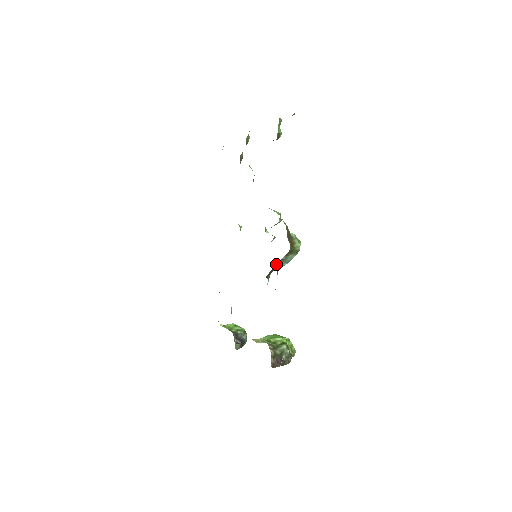
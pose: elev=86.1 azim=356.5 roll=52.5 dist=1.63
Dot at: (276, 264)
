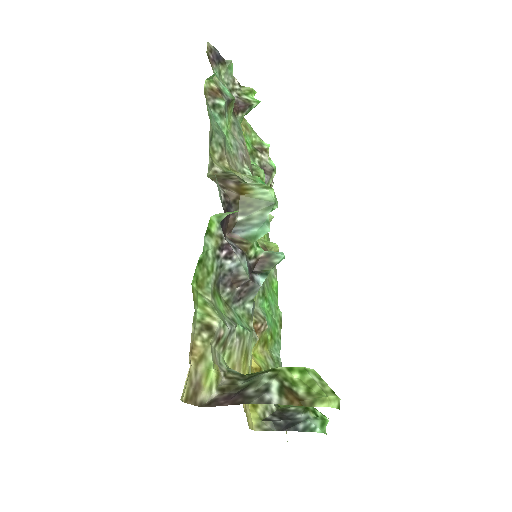
Dot at: (234, 234)
